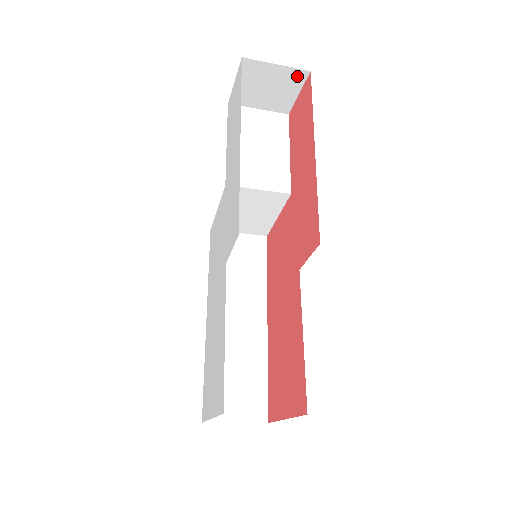
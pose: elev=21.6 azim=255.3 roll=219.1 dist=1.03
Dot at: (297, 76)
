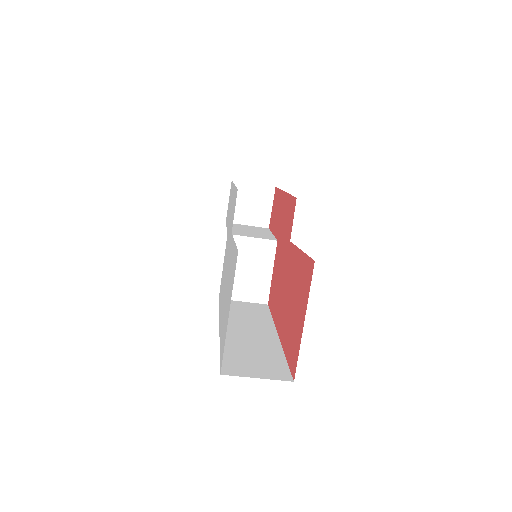
Dot at: (268, 192)
